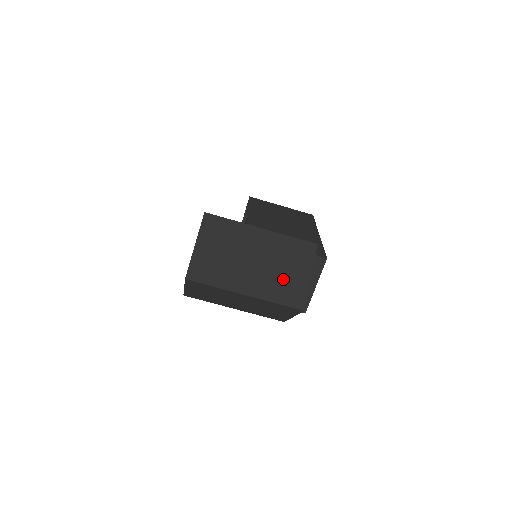
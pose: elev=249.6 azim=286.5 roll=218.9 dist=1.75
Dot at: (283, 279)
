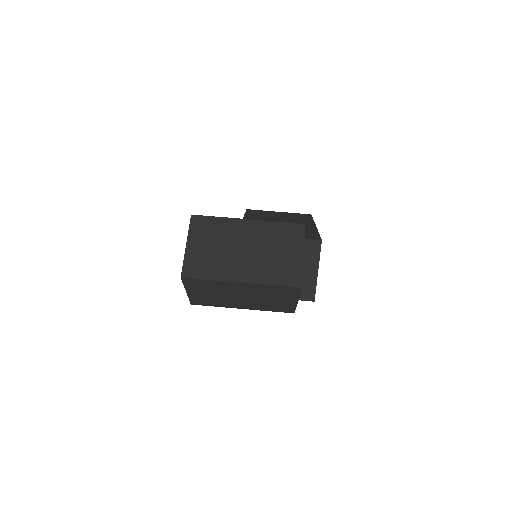
Dot at: (276, 262)
